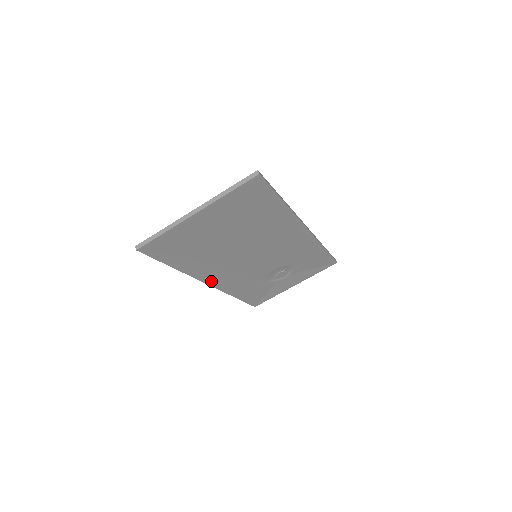
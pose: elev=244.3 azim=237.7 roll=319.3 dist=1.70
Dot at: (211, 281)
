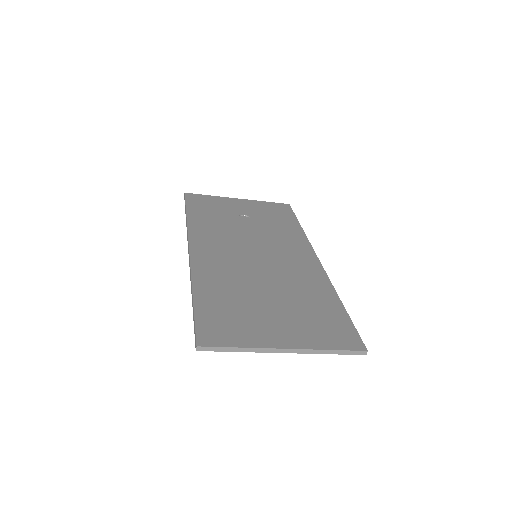
Dot at: occluded
